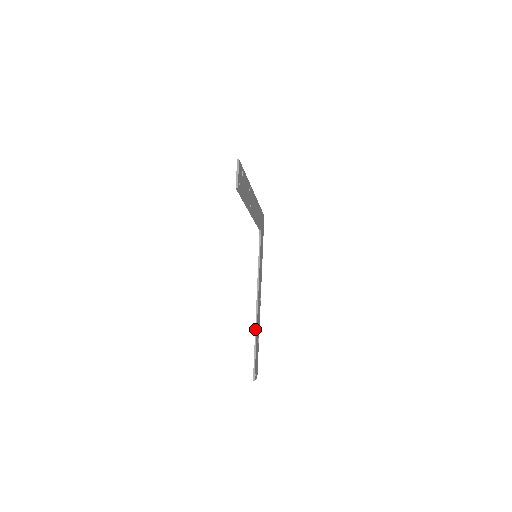
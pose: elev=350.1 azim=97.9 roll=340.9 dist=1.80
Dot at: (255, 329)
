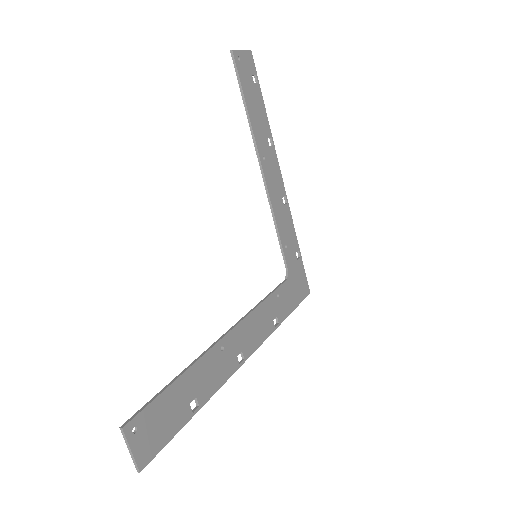
Dot at: occluded
